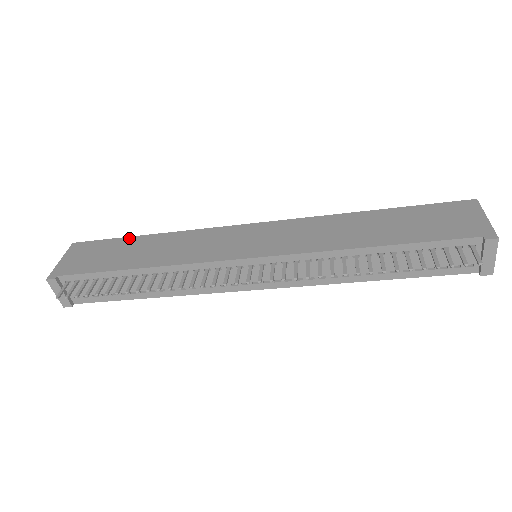
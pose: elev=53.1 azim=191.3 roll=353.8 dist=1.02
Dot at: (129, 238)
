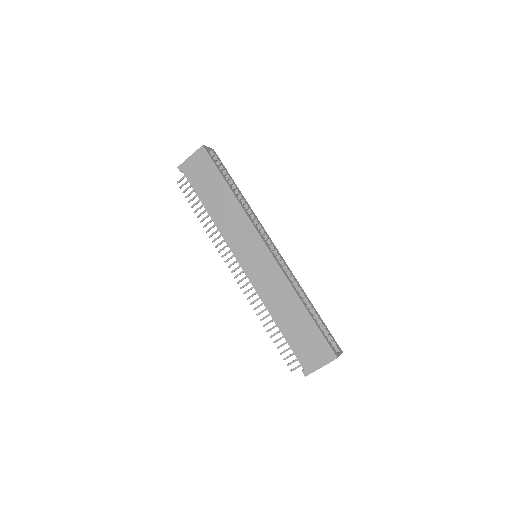
Dot at: (222, 178)
